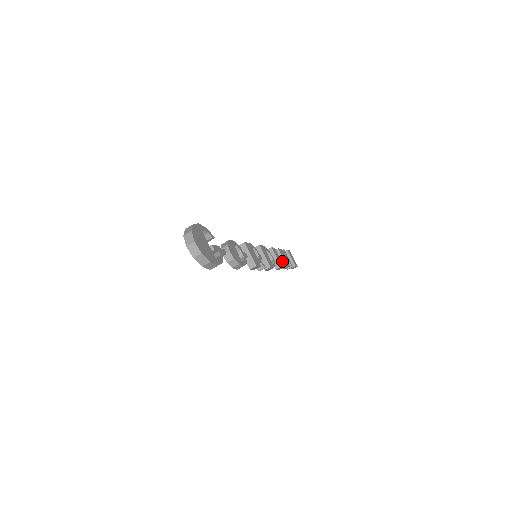
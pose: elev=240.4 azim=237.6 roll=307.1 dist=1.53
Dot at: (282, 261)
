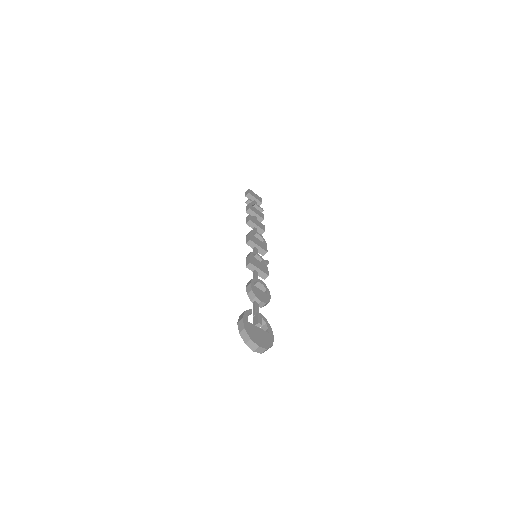
Dot at: (257, 217)
